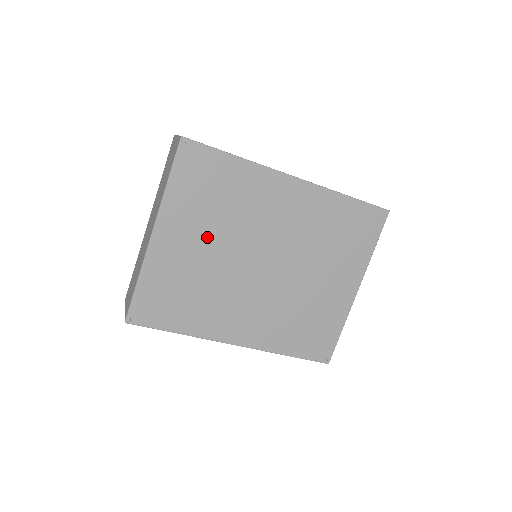
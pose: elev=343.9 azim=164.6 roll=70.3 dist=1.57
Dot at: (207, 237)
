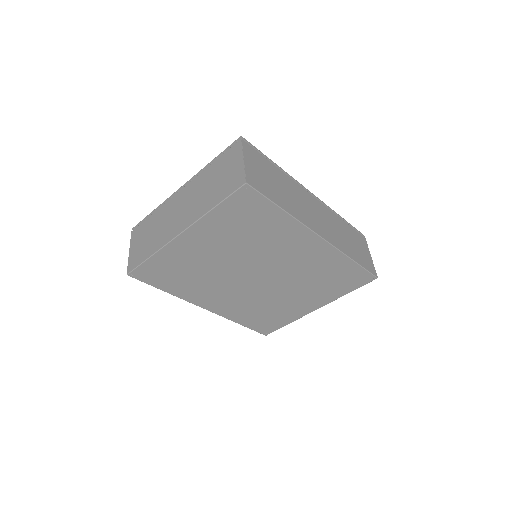
Dot at: (224, 249)
